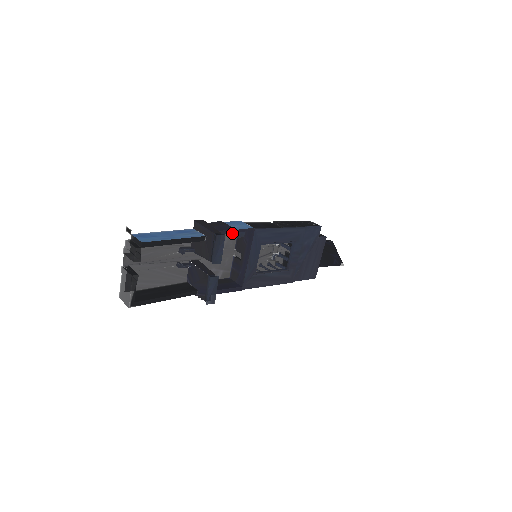
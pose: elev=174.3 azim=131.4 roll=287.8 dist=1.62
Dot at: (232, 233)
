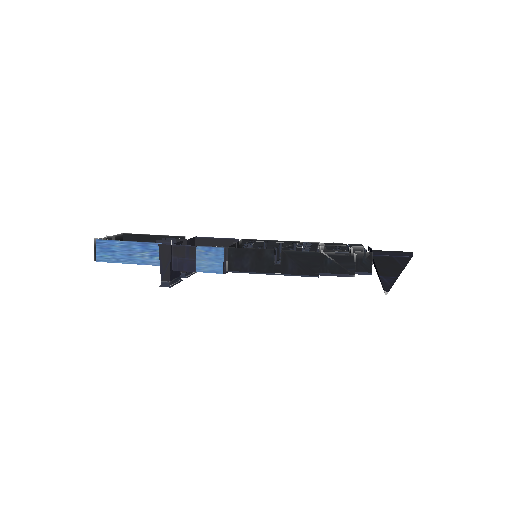
Dot at: occluded
